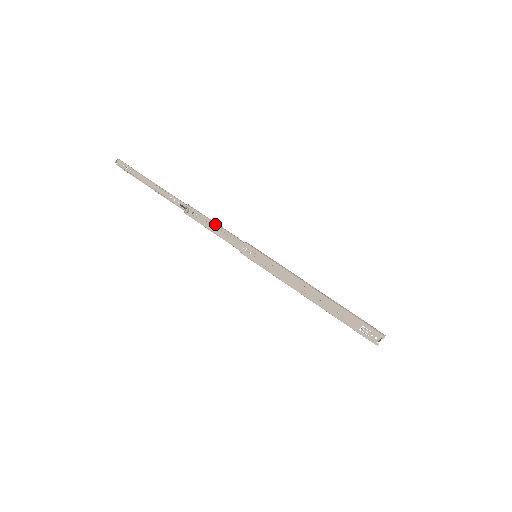
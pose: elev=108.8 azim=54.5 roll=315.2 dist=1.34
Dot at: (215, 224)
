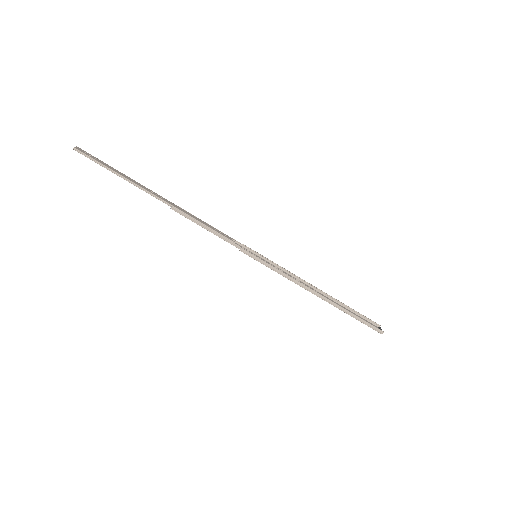
Dot at: occluded
